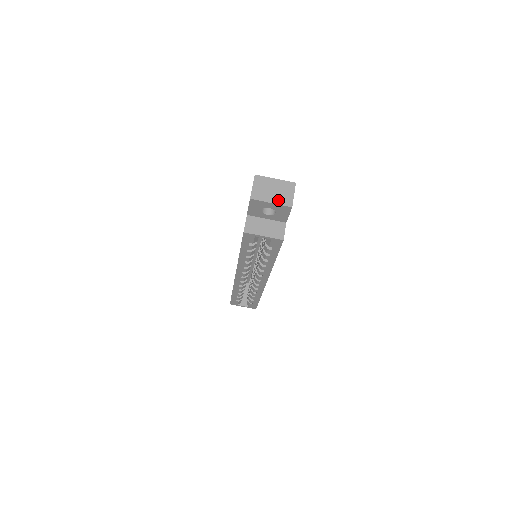
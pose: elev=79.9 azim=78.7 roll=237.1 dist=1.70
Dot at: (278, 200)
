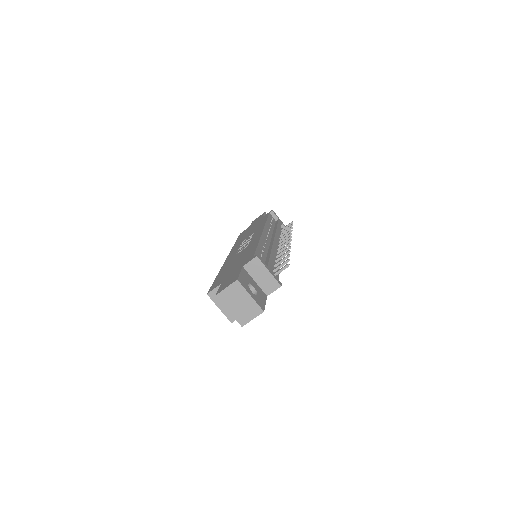
Dot at: (236, 314)
